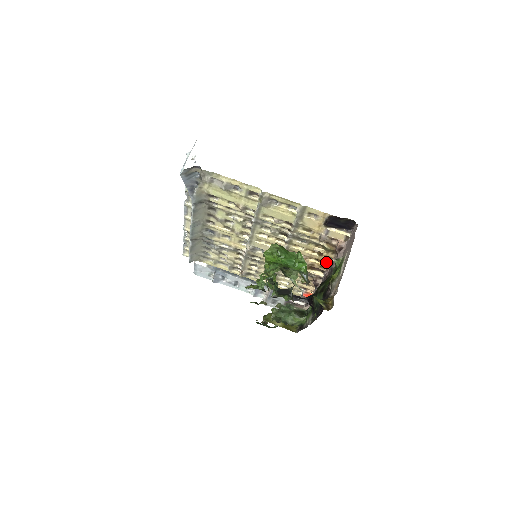
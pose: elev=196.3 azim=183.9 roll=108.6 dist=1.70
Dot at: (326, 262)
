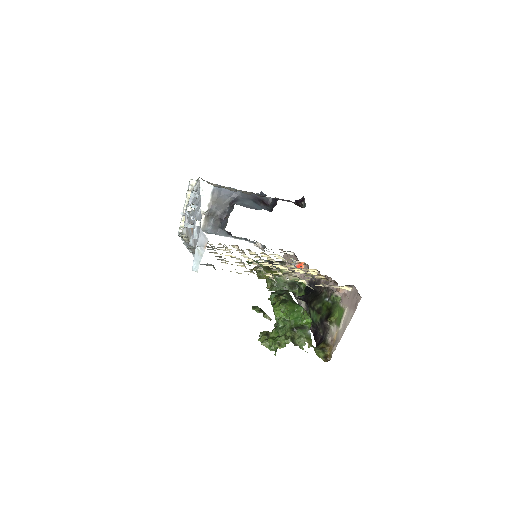
Dot at: occluded
